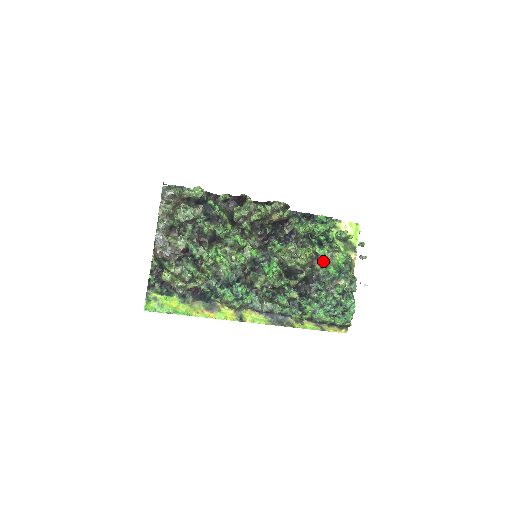
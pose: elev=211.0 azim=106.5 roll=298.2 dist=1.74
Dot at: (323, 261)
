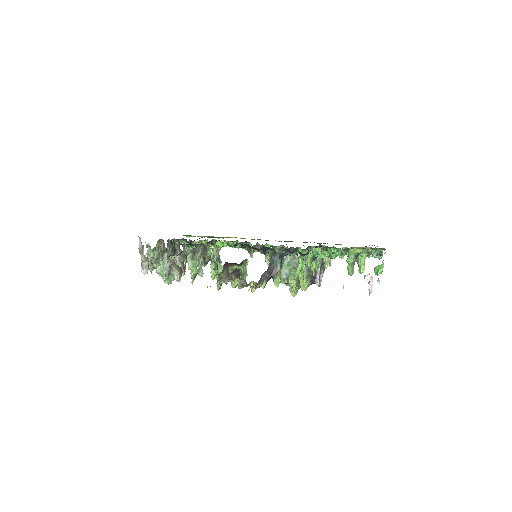
Dot at: (319, 286)
